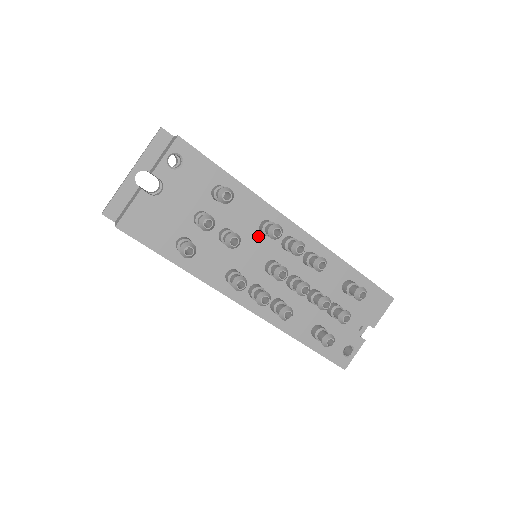
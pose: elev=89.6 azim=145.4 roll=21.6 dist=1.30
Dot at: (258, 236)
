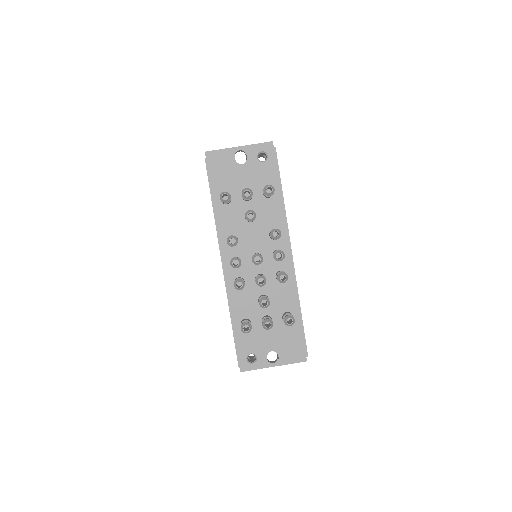
Dot at: (266, 234)
